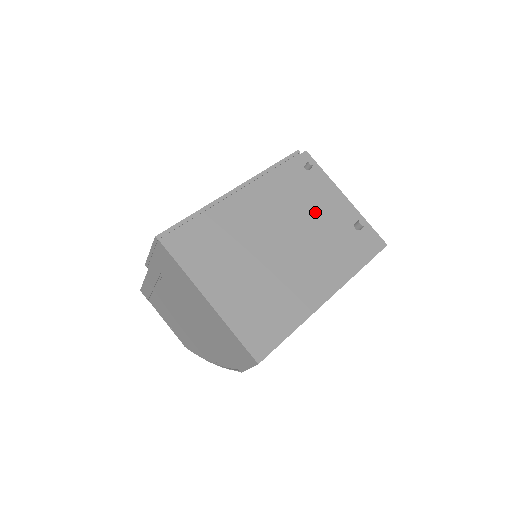
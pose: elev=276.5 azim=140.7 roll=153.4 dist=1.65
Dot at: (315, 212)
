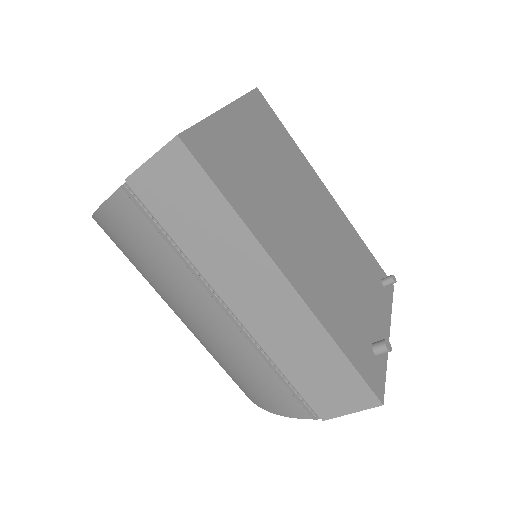
Dot at: (357, 283)
